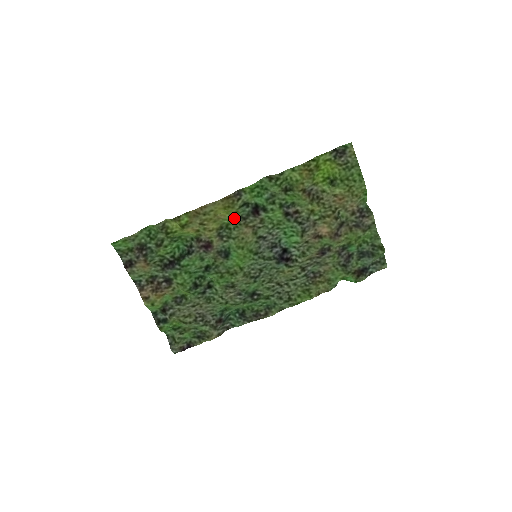
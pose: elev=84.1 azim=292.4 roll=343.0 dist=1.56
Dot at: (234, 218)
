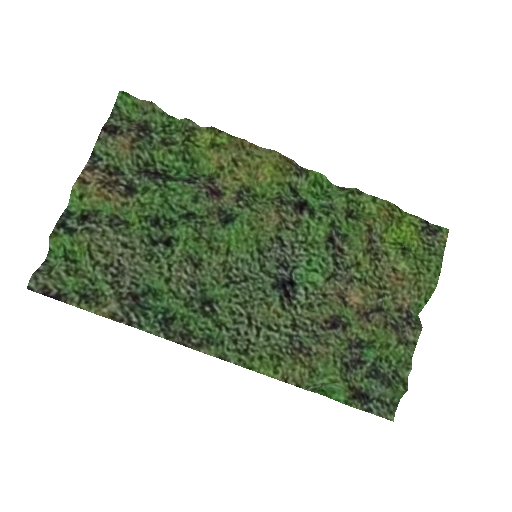
Dot at: (272, 191)
